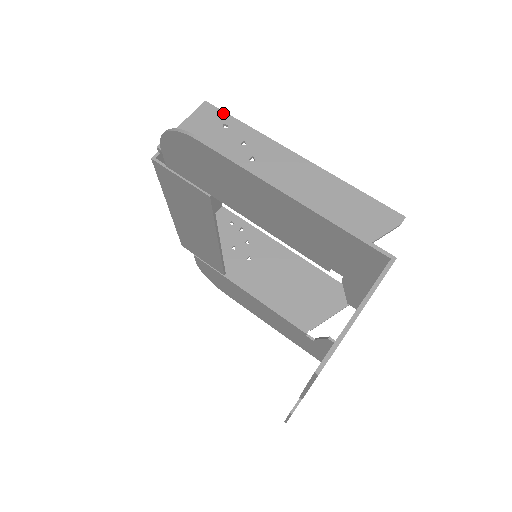
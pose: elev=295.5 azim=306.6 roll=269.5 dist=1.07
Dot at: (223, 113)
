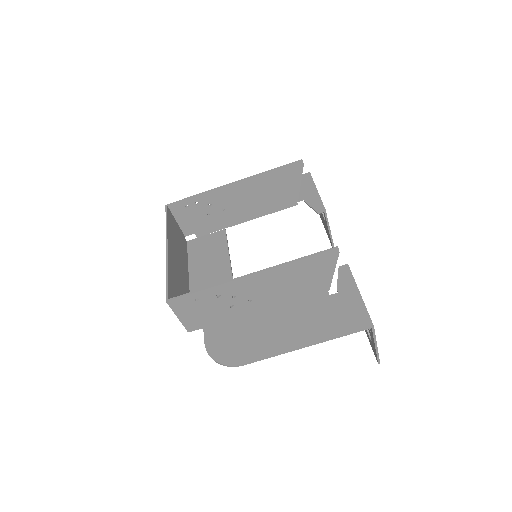
Dot at: (185, 297)
